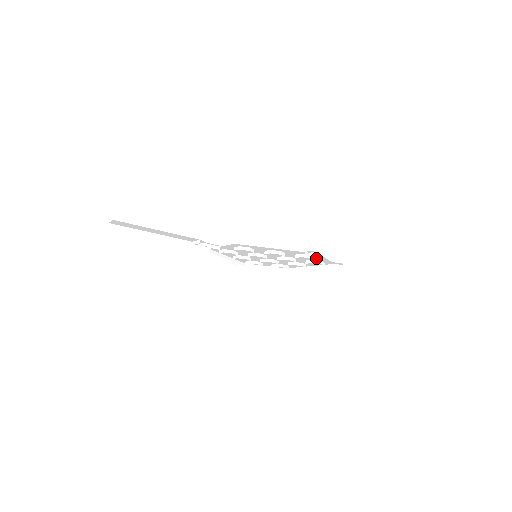
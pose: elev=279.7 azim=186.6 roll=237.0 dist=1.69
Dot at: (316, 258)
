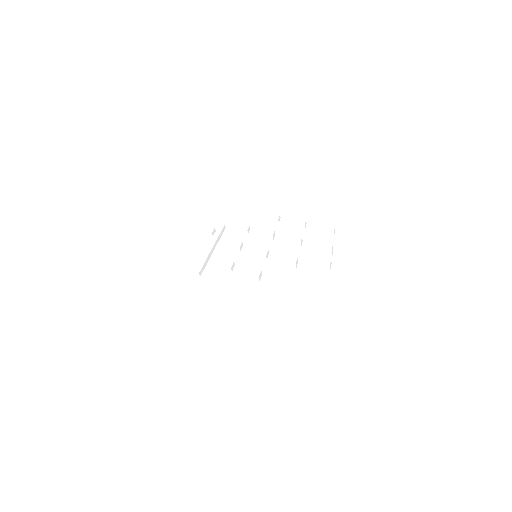
Dot at: occluded
